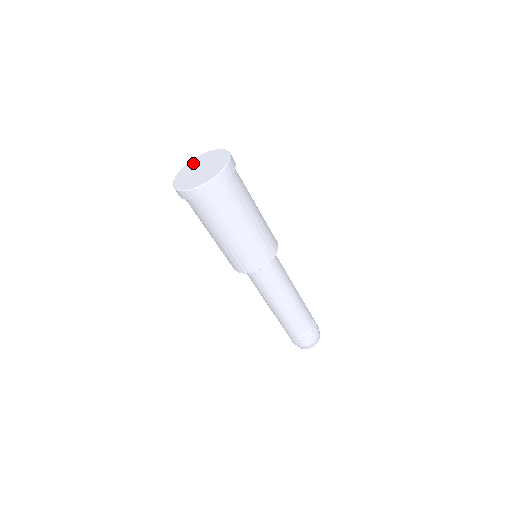
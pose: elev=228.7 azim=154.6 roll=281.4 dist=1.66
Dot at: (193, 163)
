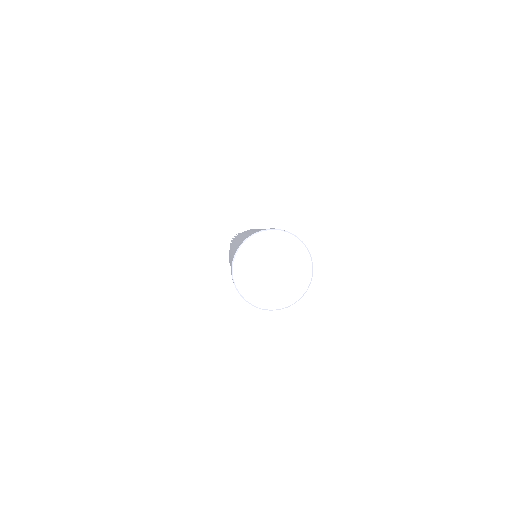
Dot at: (264, 243)
